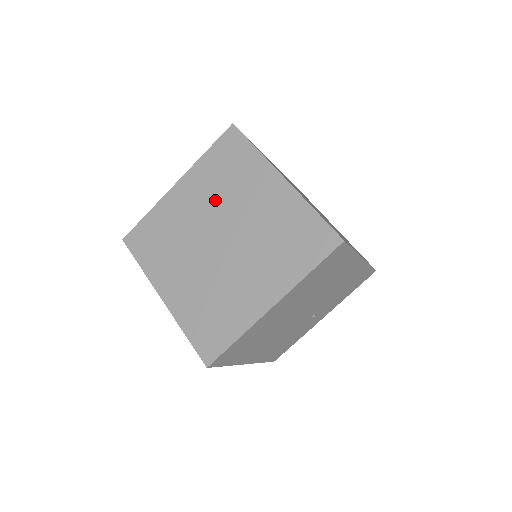
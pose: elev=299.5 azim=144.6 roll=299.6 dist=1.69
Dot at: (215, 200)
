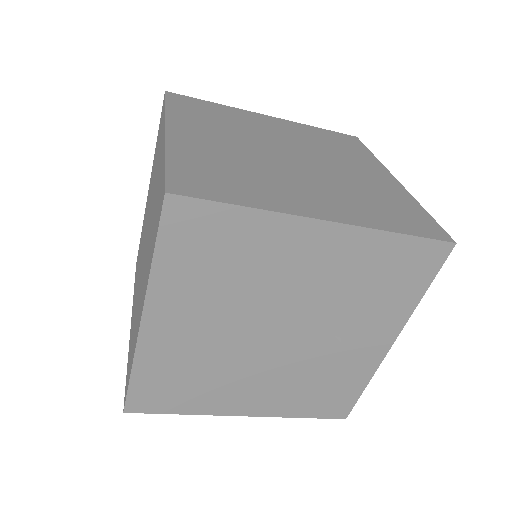
Dot at: occluded
